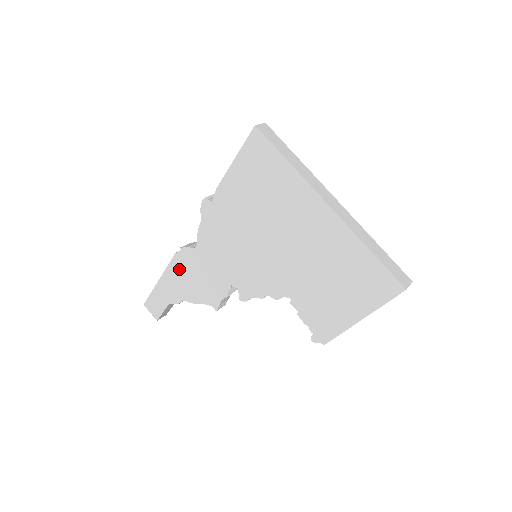
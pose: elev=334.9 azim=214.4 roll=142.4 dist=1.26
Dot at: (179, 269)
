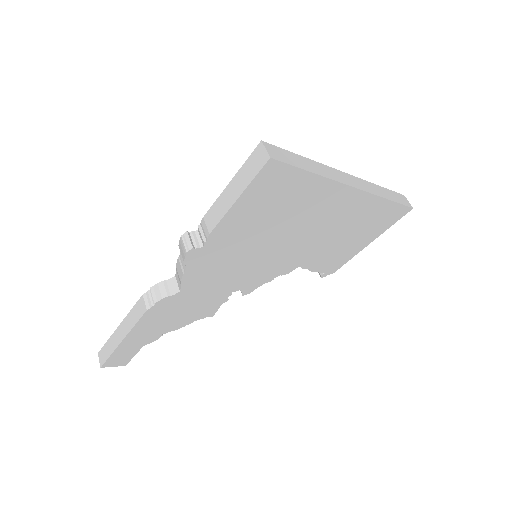
Dot at: (155, 318)
